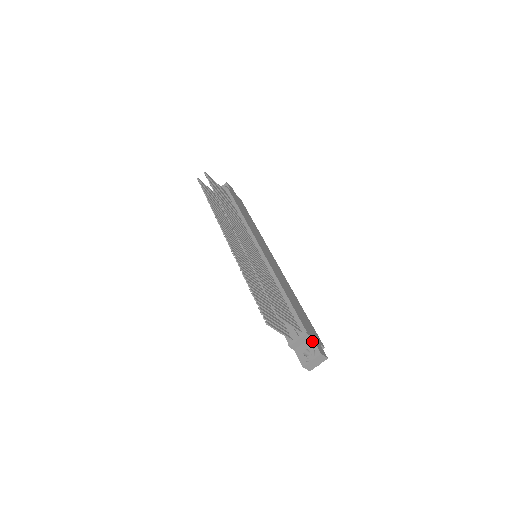
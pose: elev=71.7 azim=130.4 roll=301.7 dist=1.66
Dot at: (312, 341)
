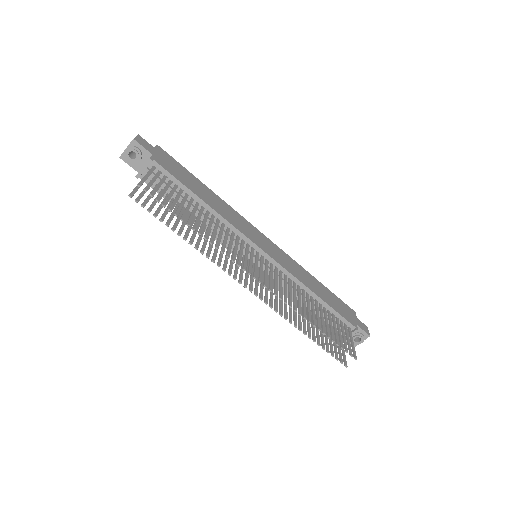
Dot at: (358, 328)
